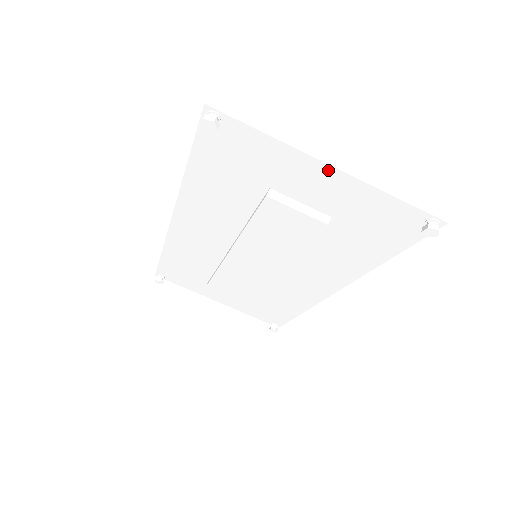
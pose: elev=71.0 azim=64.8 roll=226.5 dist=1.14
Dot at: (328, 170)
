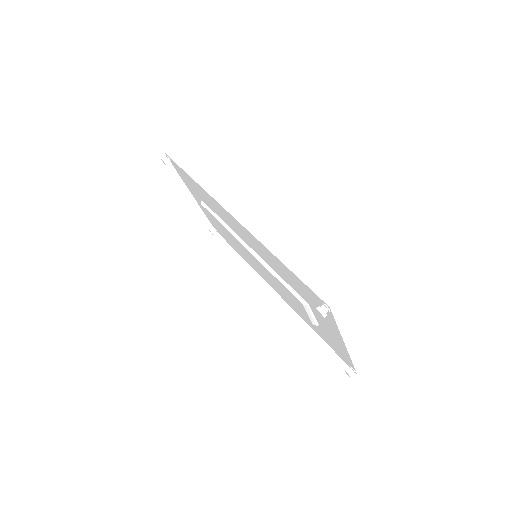
Dot at: (342, 343)
